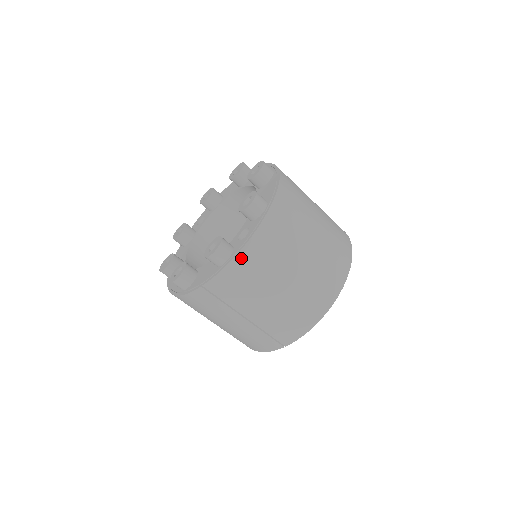
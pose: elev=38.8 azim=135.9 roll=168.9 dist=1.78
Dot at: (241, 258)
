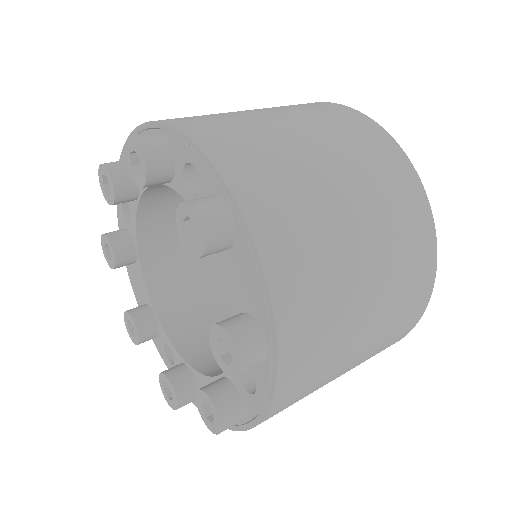
Dot at: (265, 420)
